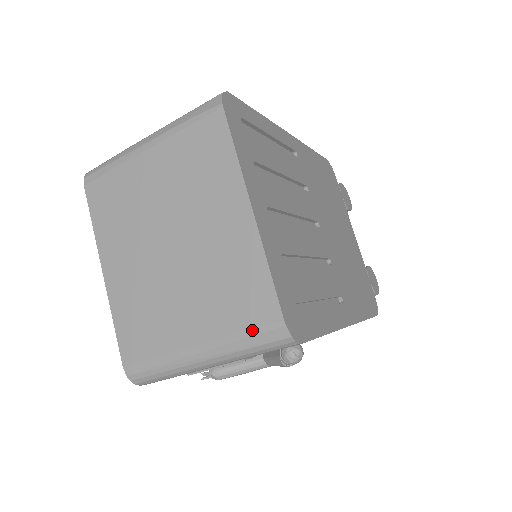
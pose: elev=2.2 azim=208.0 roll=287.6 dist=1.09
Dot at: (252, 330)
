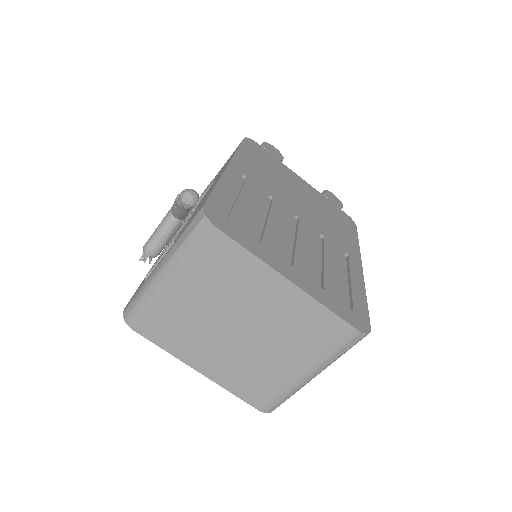
Dot at: (339, 346)
